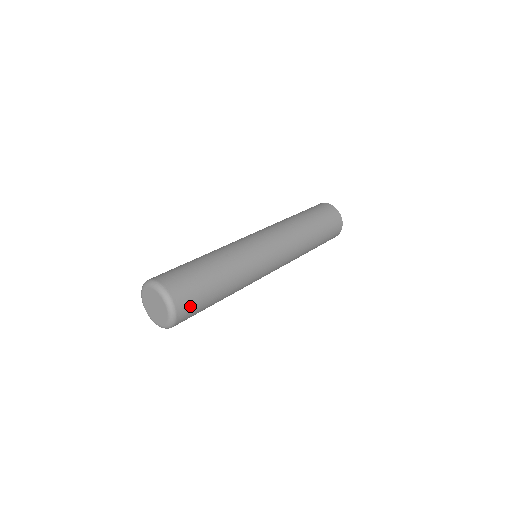
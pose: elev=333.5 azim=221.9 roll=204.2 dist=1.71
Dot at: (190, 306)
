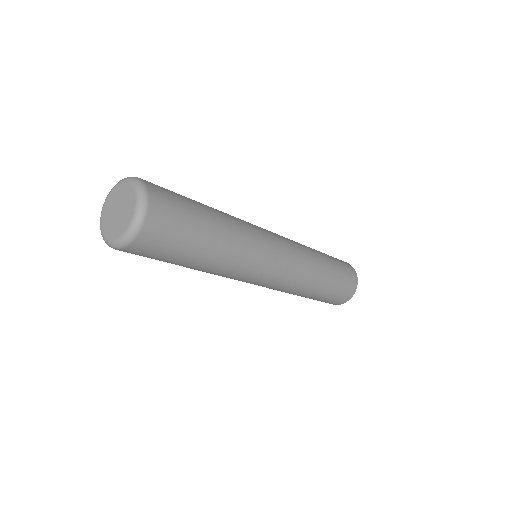
Dot at: (160, 187)
